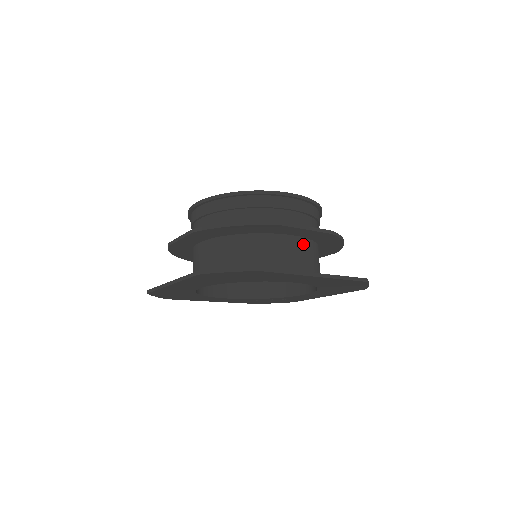
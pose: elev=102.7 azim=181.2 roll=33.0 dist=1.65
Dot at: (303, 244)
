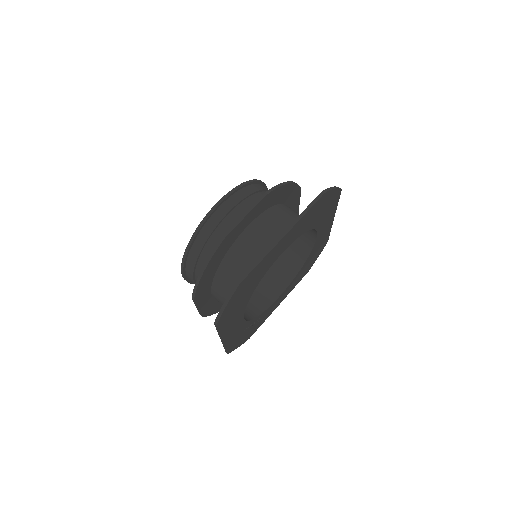
Dot at: occluded
